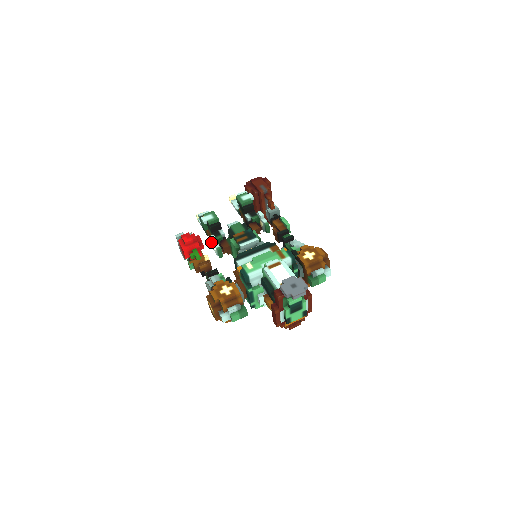
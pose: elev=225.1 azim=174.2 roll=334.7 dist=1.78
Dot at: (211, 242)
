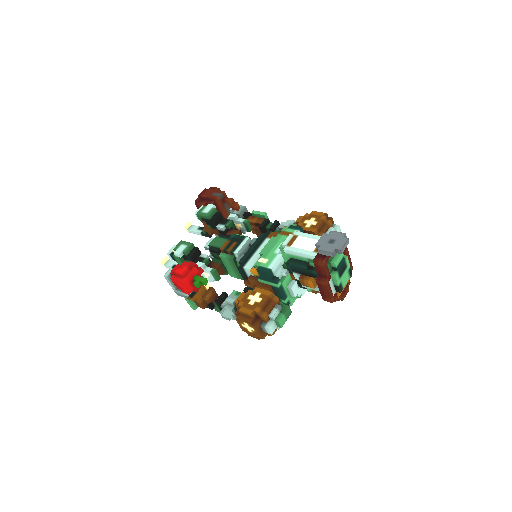
Dot at: occluded
